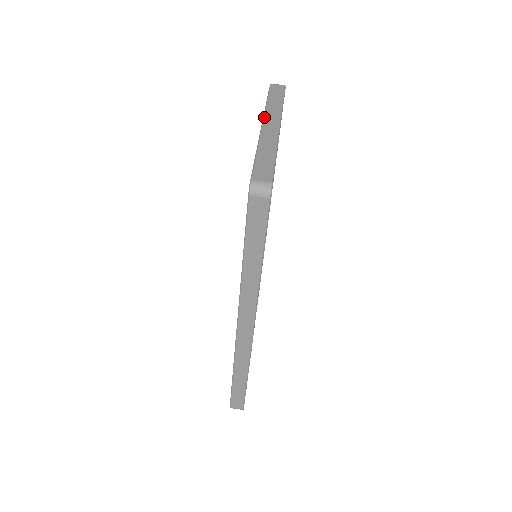
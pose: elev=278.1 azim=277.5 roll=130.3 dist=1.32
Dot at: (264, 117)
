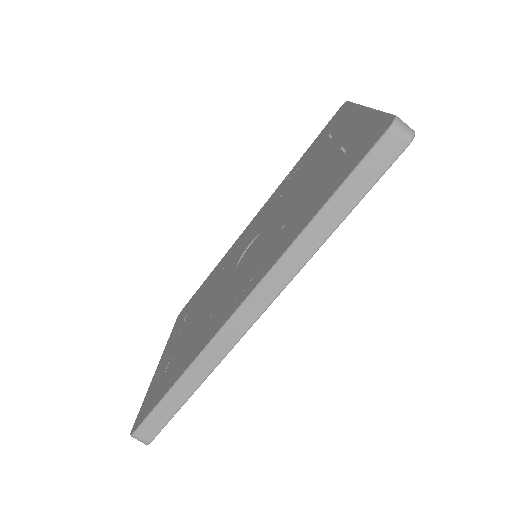
Dot at: occluded
